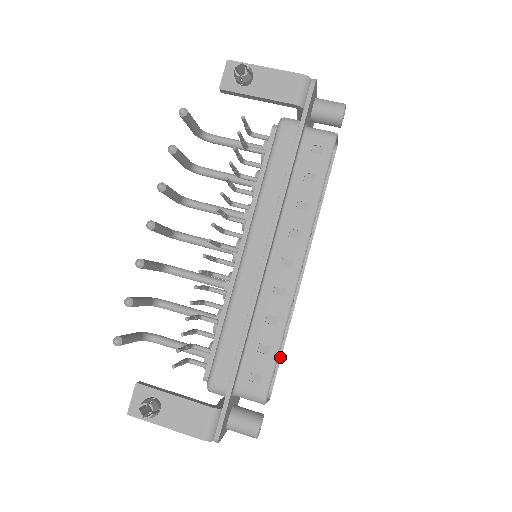
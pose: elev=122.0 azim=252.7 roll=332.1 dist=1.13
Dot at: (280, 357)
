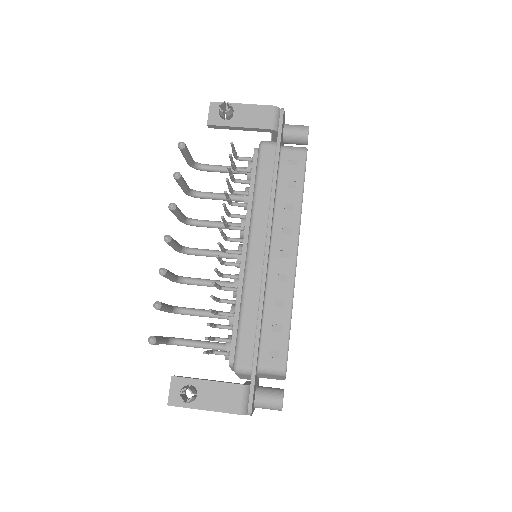
Dot at: occluded
